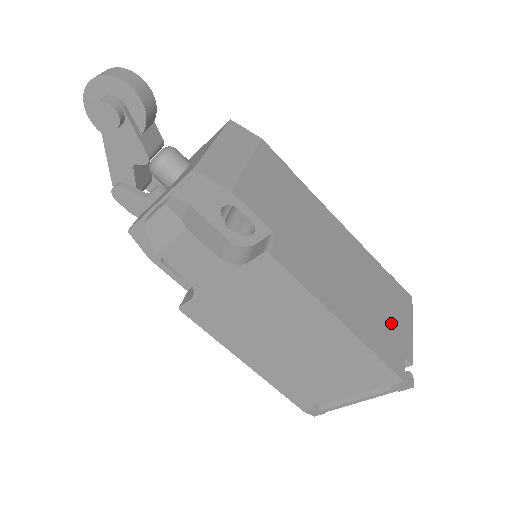
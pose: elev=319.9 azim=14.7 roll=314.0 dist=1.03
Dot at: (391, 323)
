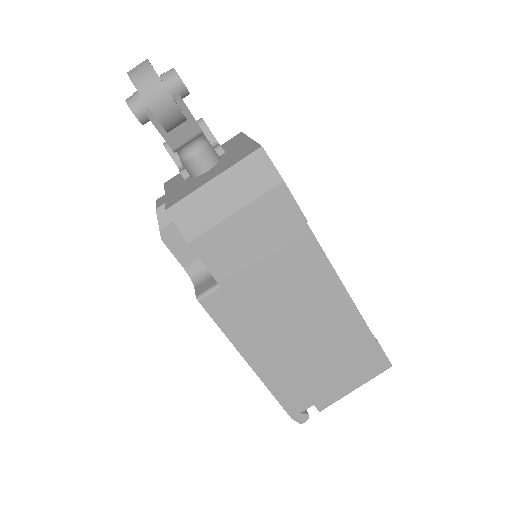
Dot at: (324, 378)
